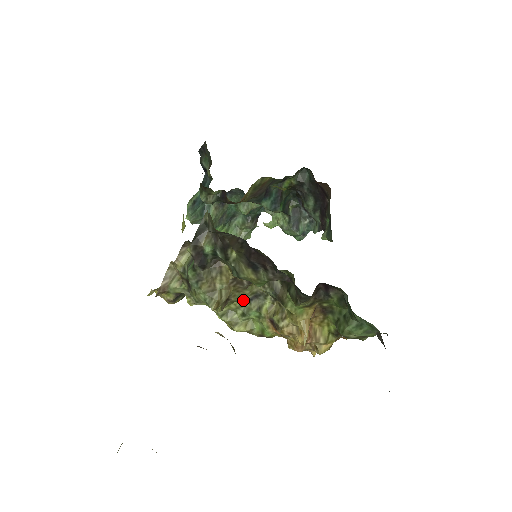
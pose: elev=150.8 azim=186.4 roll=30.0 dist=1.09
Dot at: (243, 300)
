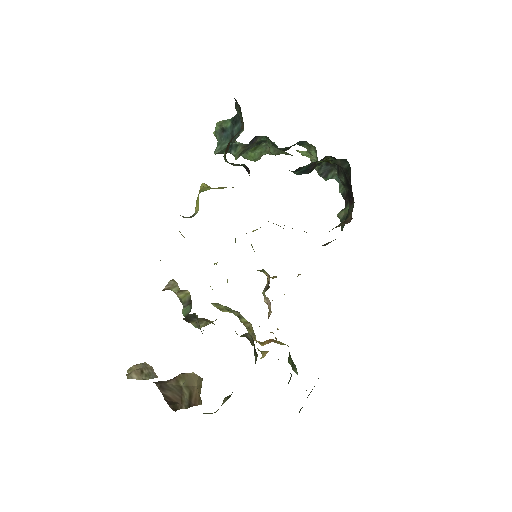
Dot at: (229, 308)
